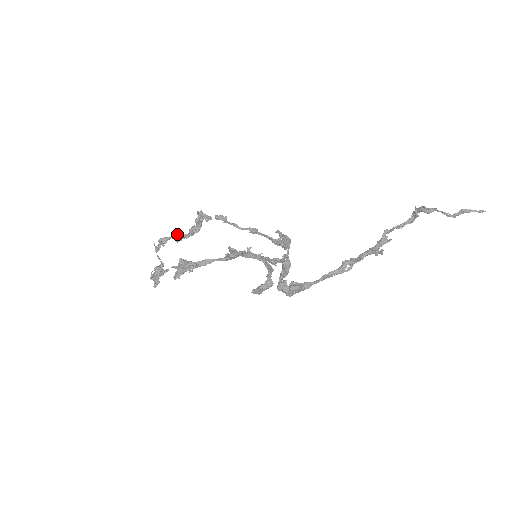
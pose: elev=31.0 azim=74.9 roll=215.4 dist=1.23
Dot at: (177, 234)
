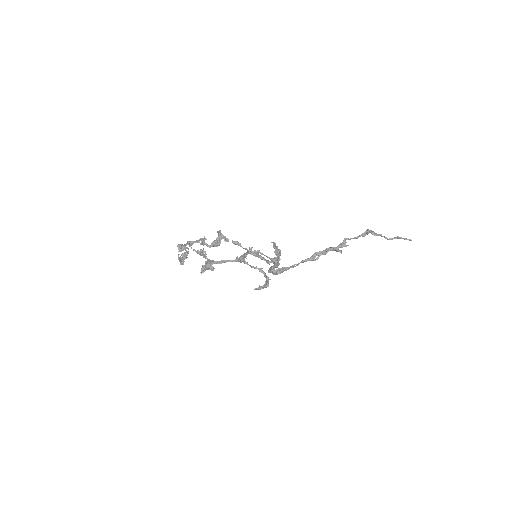
Dot at: (201, 240)
